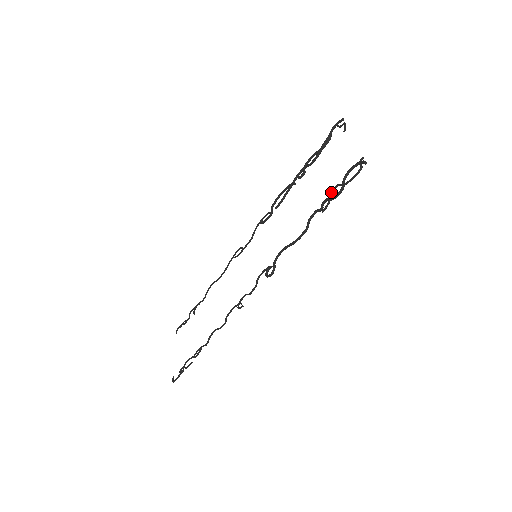
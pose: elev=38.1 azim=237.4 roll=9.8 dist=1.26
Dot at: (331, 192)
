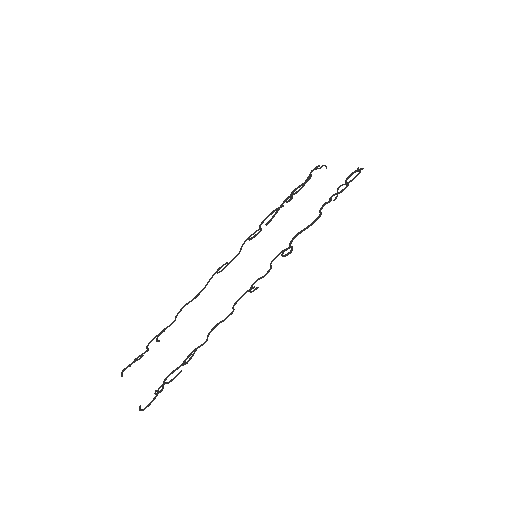
Dot at: (337, 189)
